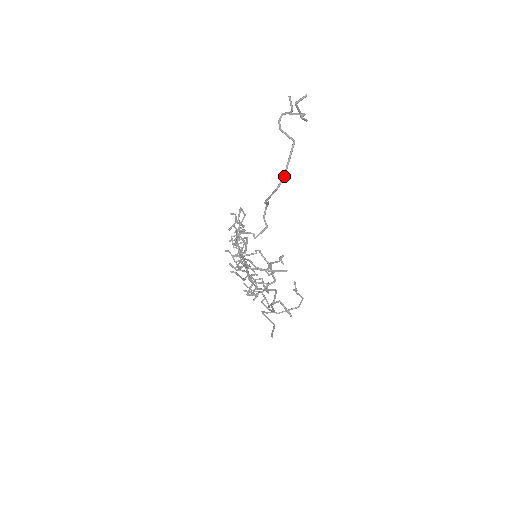
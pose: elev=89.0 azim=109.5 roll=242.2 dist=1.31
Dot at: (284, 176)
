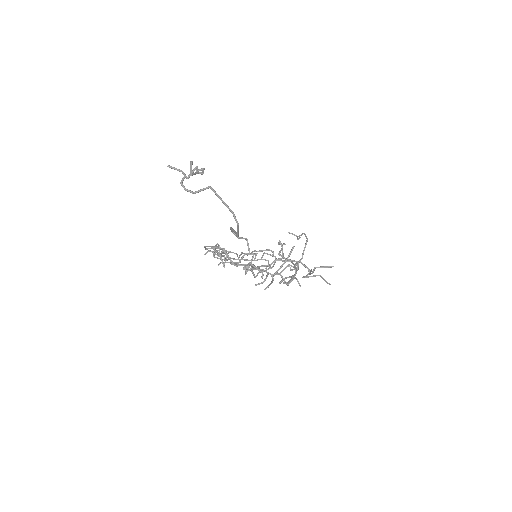
Dot at: (232, 213)
